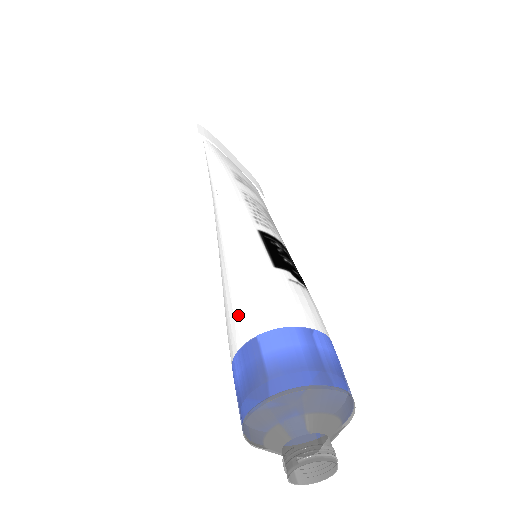
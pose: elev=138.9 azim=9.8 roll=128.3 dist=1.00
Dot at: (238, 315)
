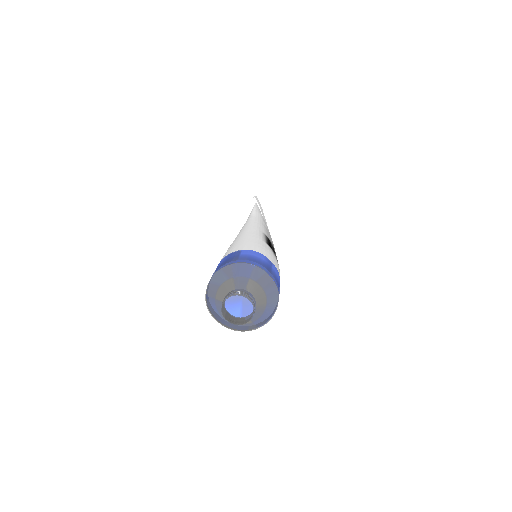
Dot at: (235, 246)
